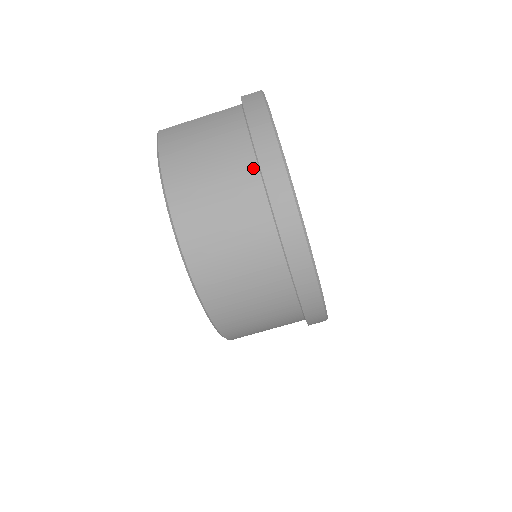
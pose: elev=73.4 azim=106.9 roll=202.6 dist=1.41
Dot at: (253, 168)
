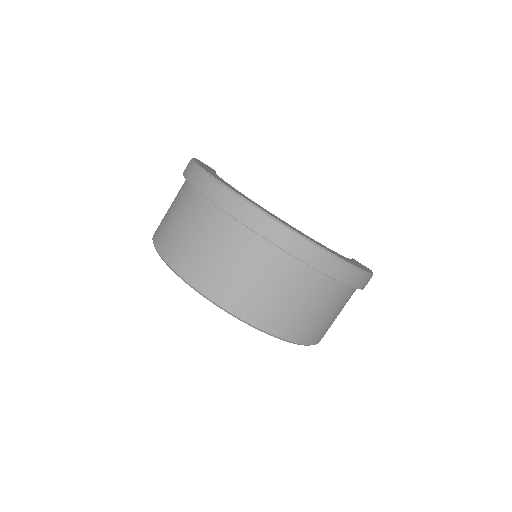
Dot at: (191, 190)
